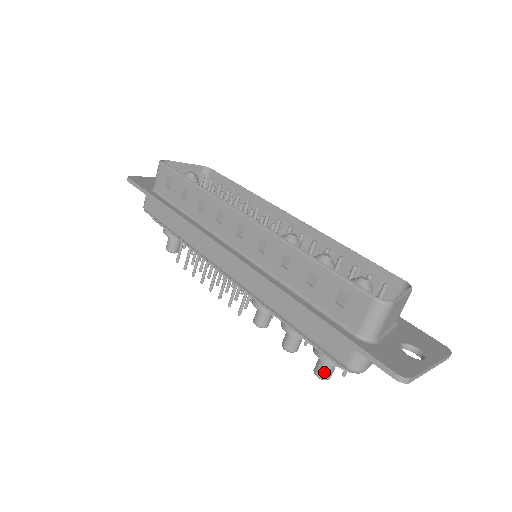
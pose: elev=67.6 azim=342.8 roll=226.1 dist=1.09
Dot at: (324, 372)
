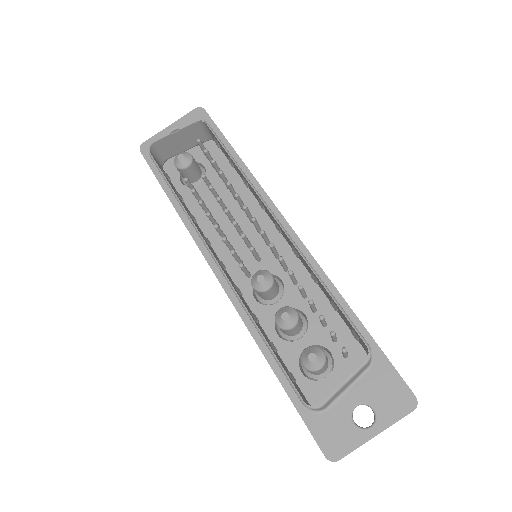
Dot at: occluded
